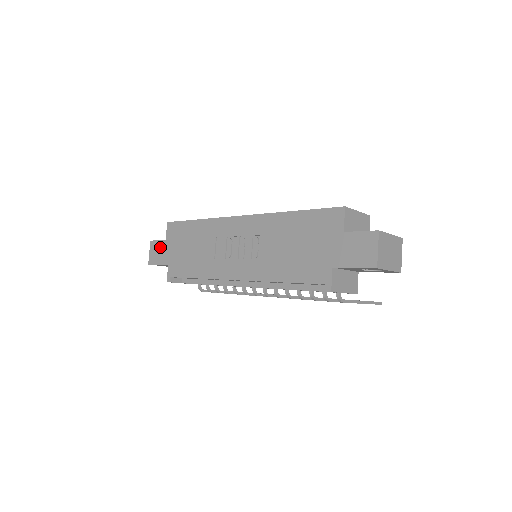
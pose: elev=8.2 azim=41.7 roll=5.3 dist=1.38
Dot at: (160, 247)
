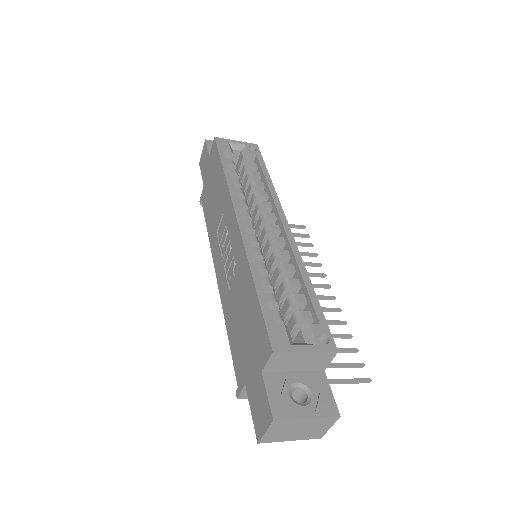
Dot at: (206, 158)
